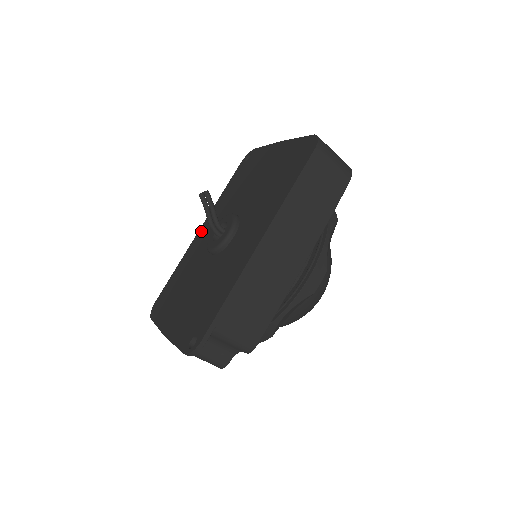
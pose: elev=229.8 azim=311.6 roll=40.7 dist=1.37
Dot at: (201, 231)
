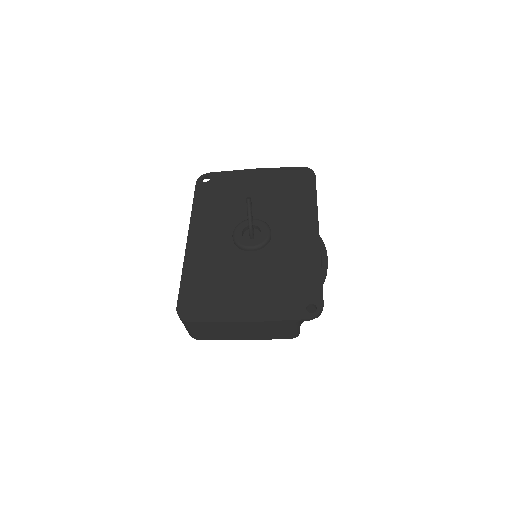
Dot at: (194, 239)
